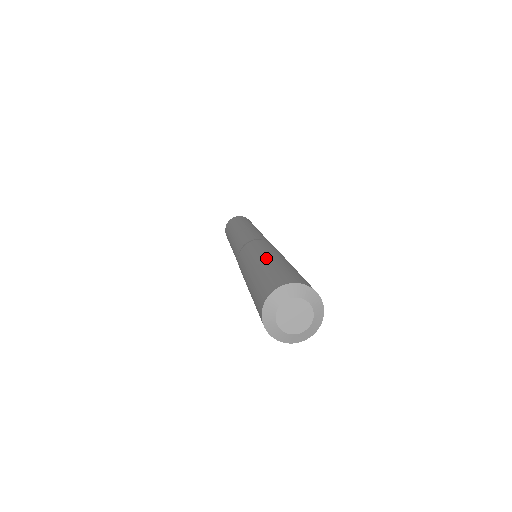
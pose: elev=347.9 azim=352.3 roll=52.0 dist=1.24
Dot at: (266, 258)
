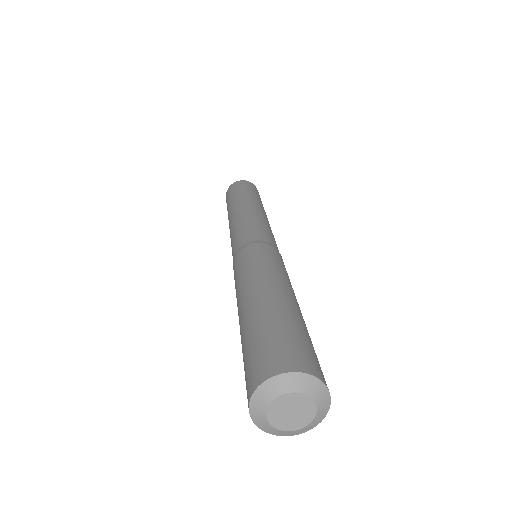
Dot at: (243, 308)
